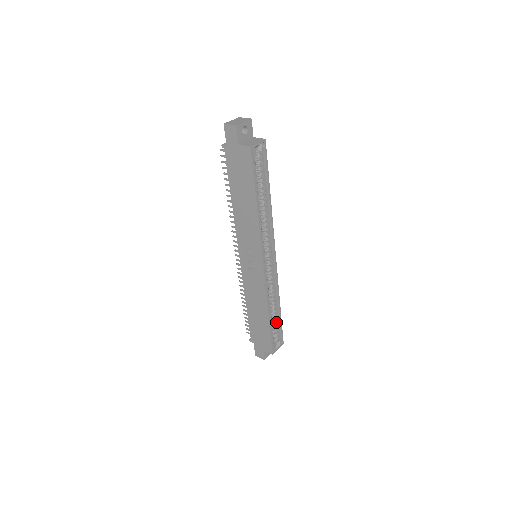
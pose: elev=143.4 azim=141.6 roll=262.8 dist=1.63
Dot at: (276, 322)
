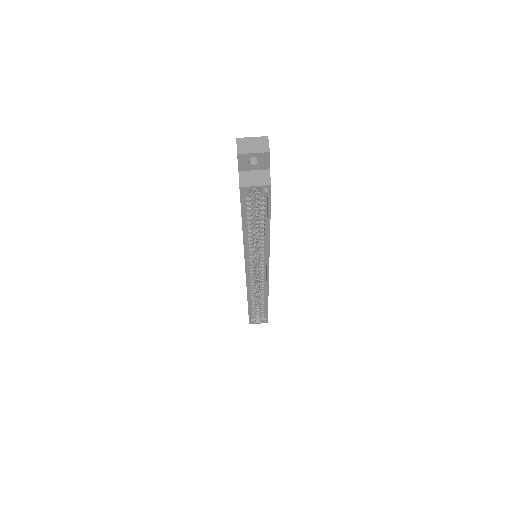
Dot at: (262, 308)
